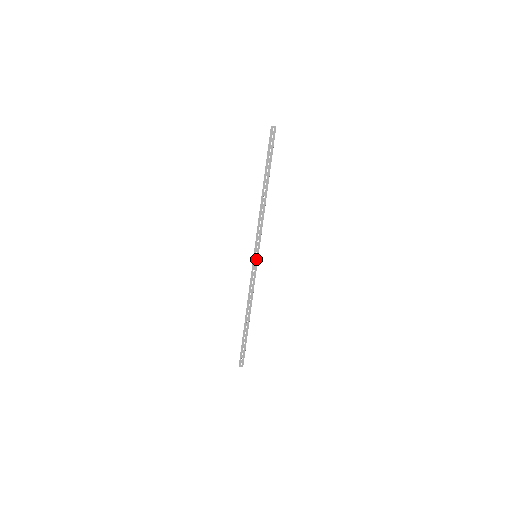
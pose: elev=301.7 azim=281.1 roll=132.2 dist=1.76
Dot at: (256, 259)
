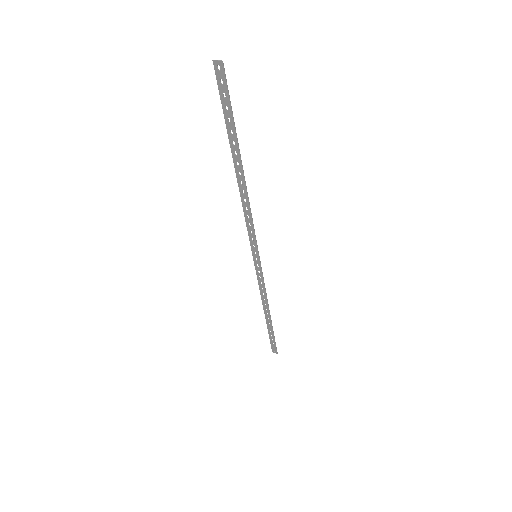
Dot at: (257, 259)
